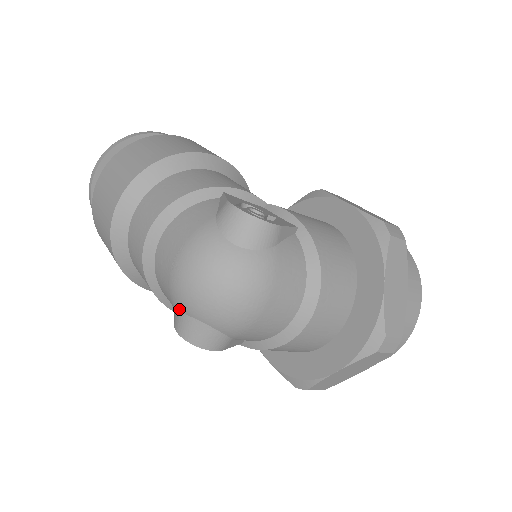
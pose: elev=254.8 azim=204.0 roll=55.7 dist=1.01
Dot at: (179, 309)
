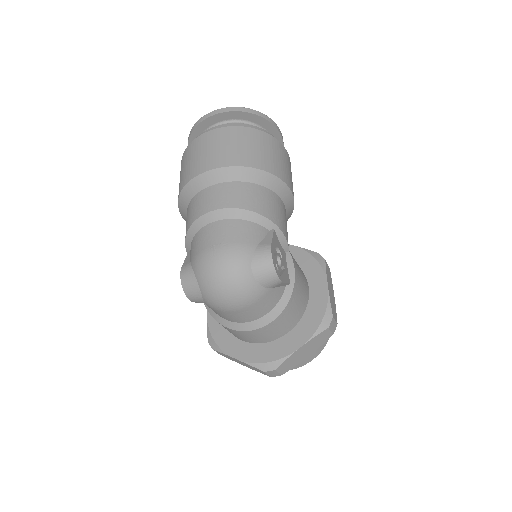
Dot at: (194, 267)
